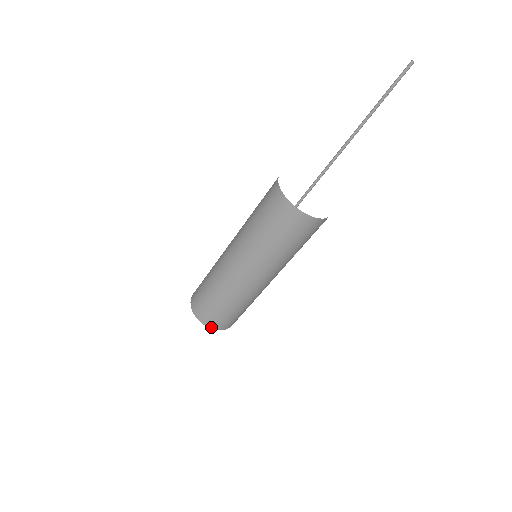
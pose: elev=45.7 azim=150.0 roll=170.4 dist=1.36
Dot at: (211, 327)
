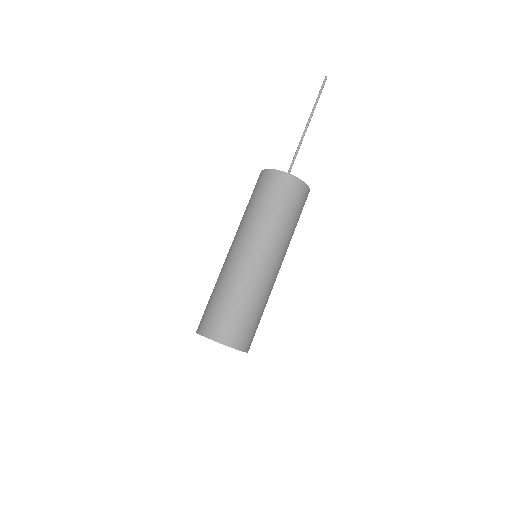
Dot at: (204, 334)
